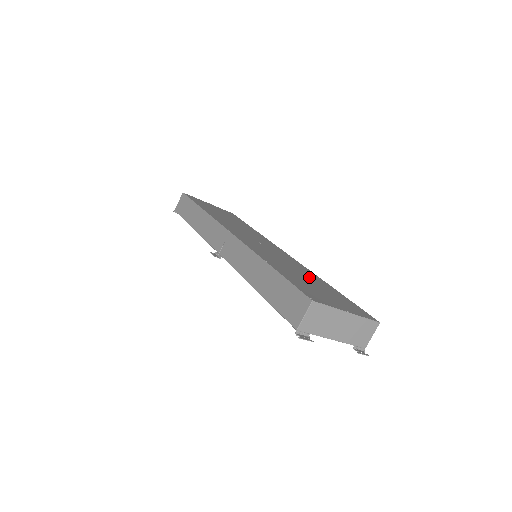
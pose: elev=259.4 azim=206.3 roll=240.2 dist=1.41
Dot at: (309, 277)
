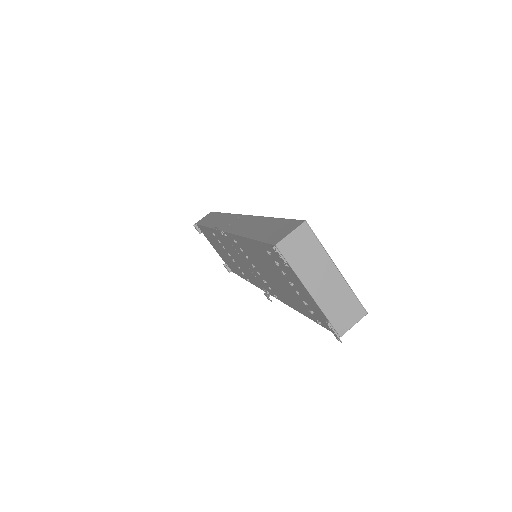
Dot at: occluded
